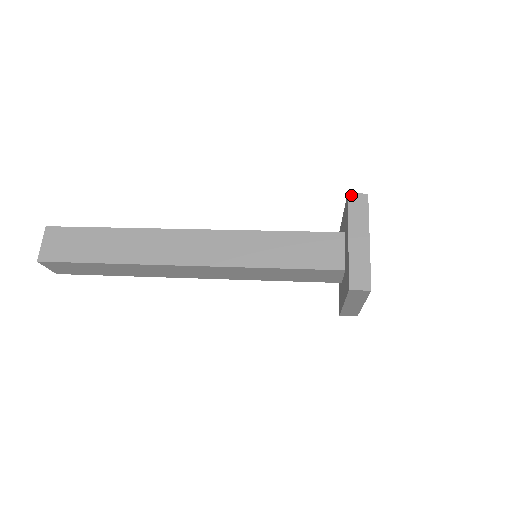
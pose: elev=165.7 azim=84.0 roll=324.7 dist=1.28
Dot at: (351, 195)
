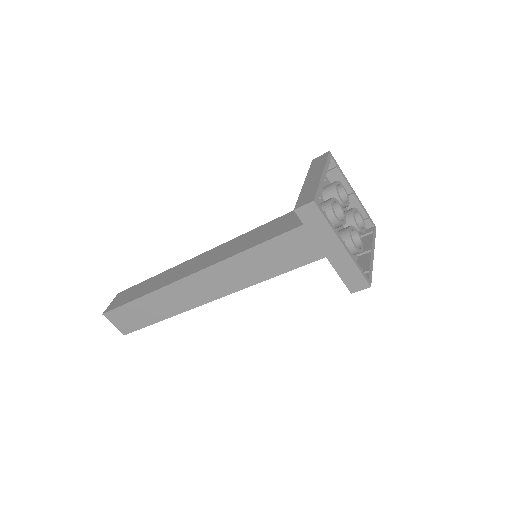
Dot at: (315, 159)
